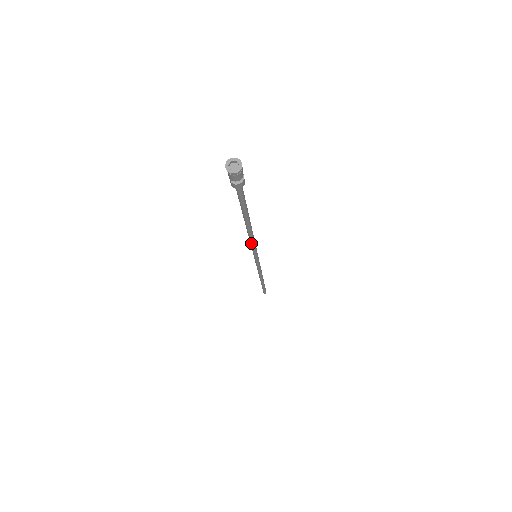
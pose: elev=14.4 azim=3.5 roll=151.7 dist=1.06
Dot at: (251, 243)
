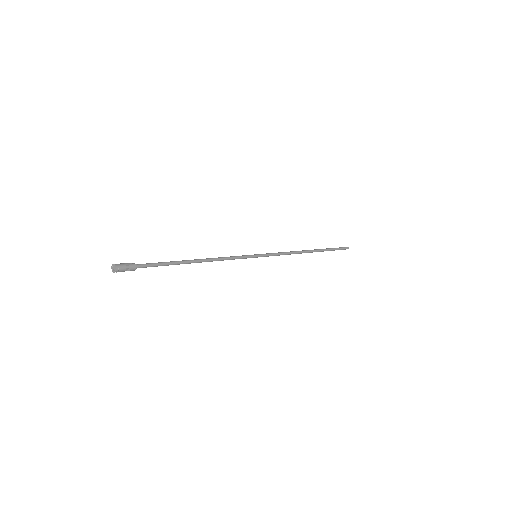
Dot at: occluded
